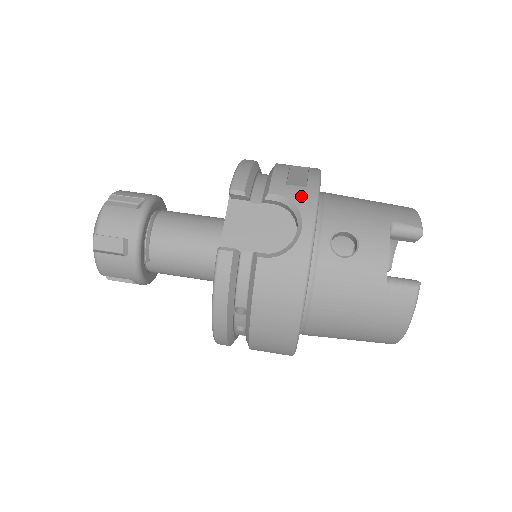
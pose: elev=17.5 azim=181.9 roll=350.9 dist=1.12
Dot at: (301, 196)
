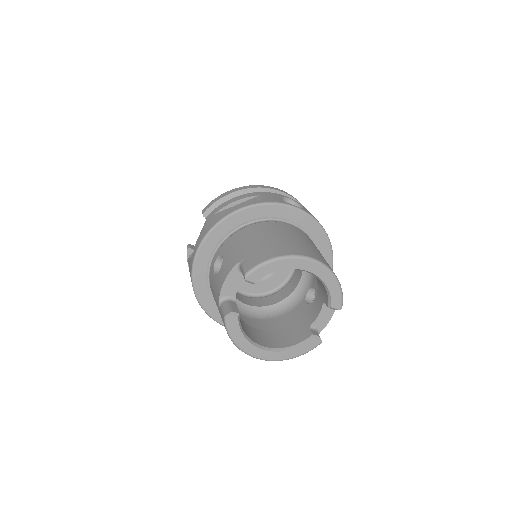
Dot at: (209, 225)
